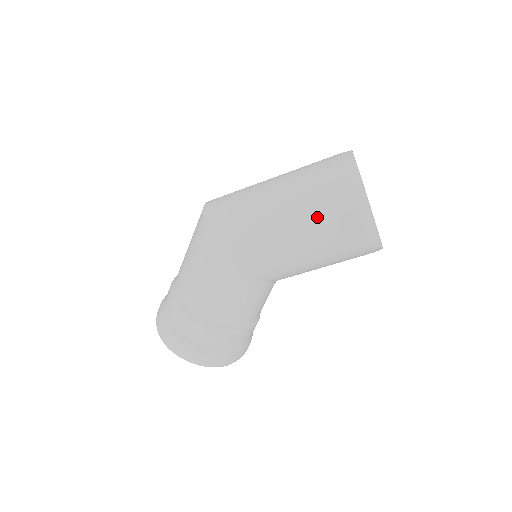
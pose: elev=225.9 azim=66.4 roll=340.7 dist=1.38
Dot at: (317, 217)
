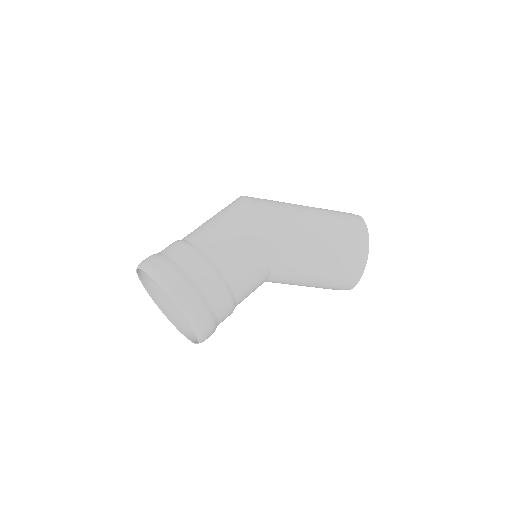
Dot at: (334, 224)
